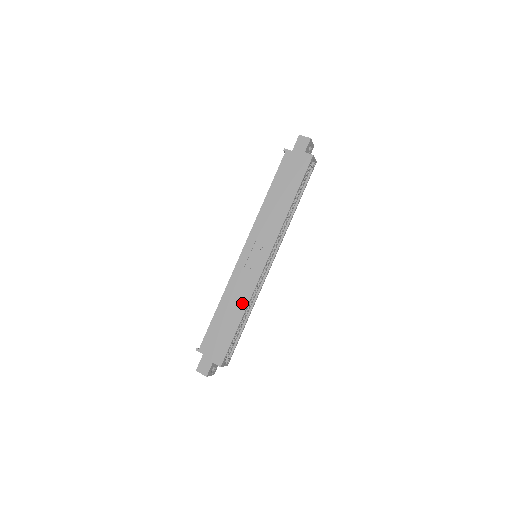
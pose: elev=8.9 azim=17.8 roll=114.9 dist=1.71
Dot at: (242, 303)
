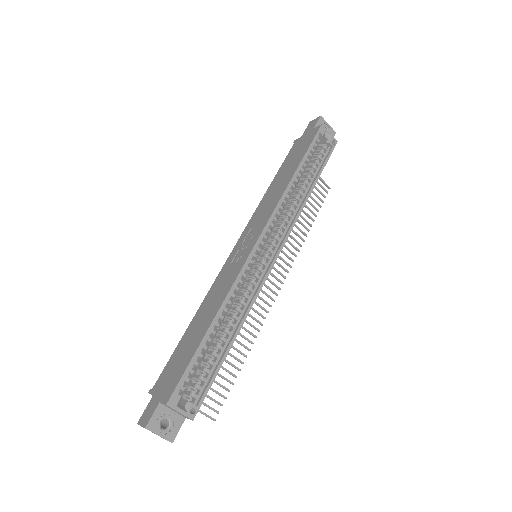
Dot at: (217, 303)
